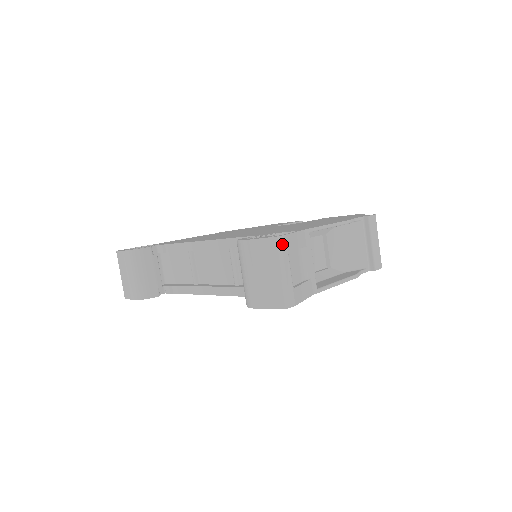
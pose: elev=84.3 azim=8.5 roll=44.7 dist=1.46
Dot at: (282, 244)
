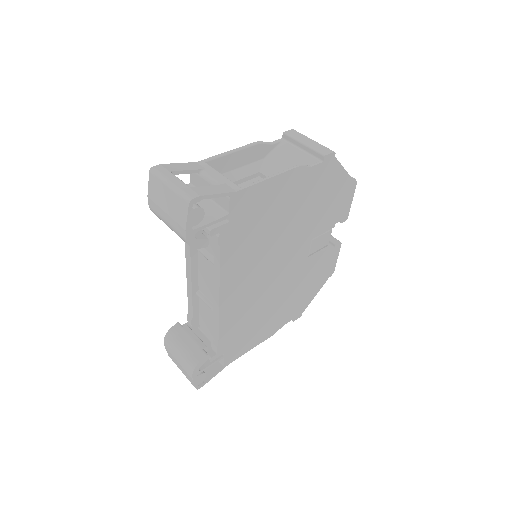
Dot at: (159, 170)
